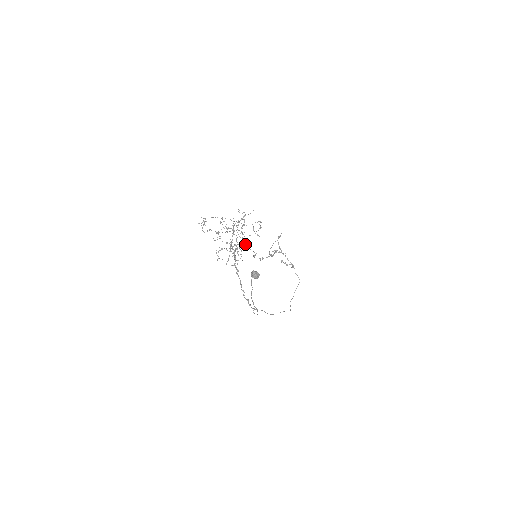
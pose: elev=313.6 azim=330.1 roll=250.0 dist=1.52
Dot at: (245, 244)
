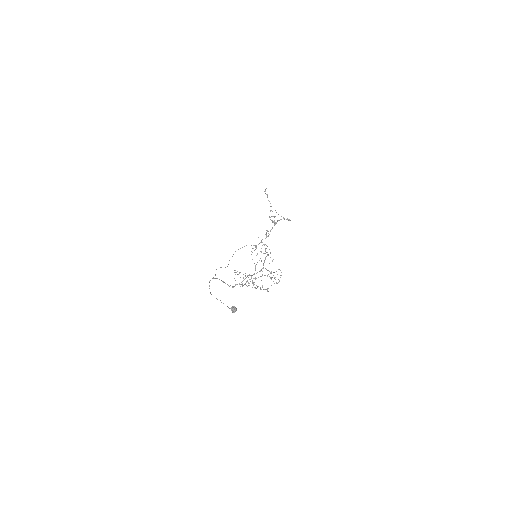
Dot at: occluded
